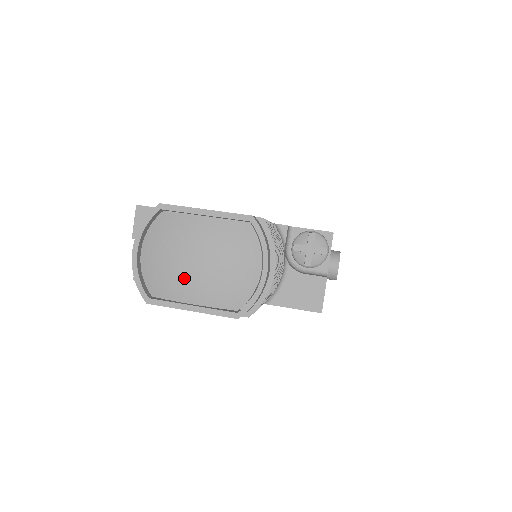
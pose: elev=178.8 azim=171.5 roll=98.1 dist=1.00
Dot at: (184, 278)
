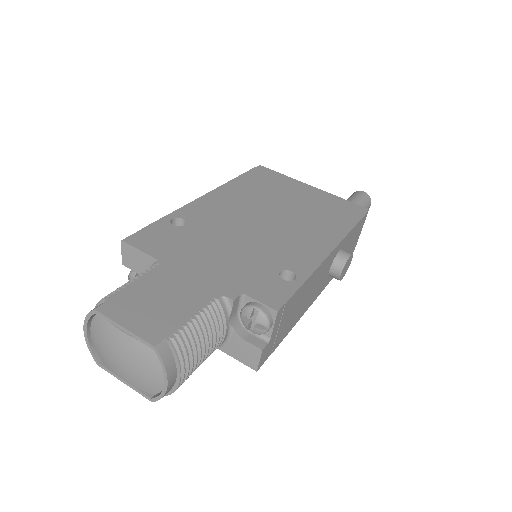
Dot at: (115, 365)
